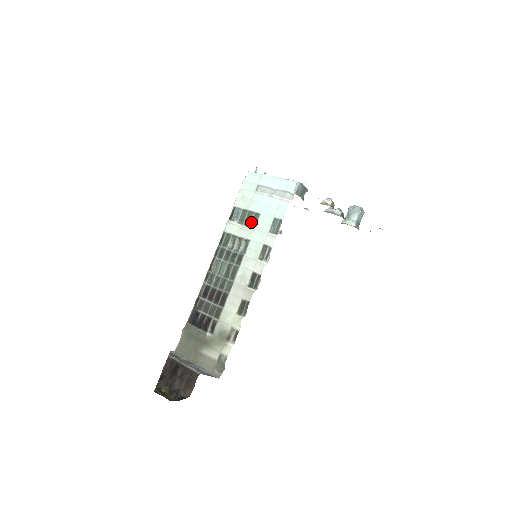
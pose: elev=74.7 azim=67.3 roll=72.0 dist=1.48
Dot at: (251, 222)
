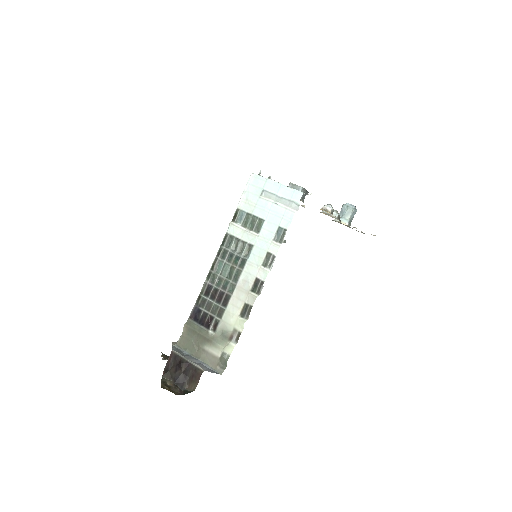
Dot at: (255, 227)
